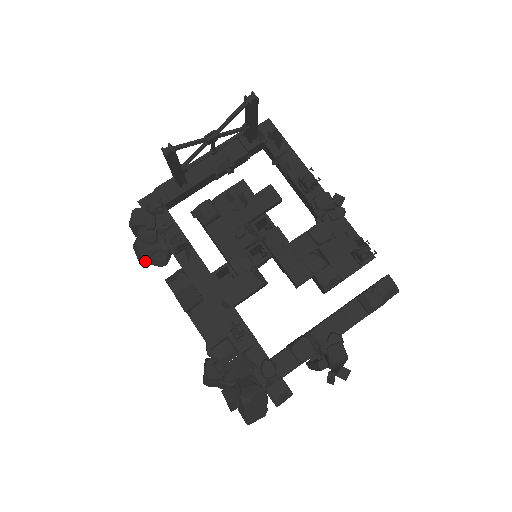
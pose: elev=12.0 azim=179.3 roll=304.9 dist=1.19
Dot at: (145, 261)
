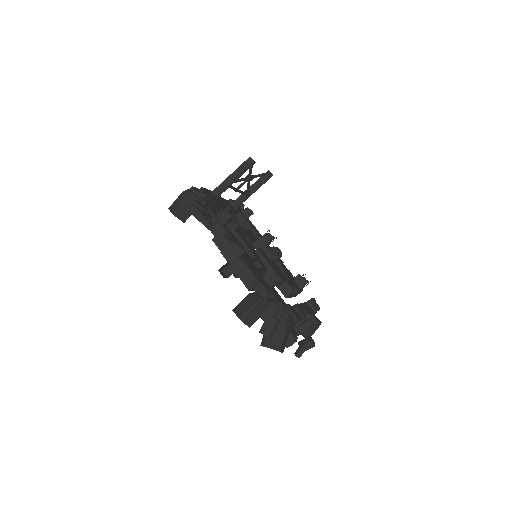
Dot at: (200, 219)
